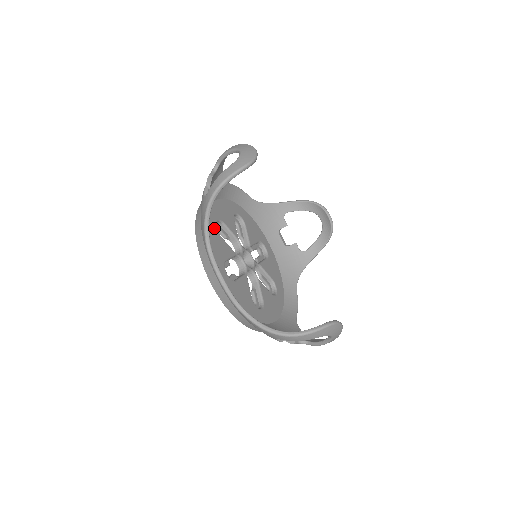
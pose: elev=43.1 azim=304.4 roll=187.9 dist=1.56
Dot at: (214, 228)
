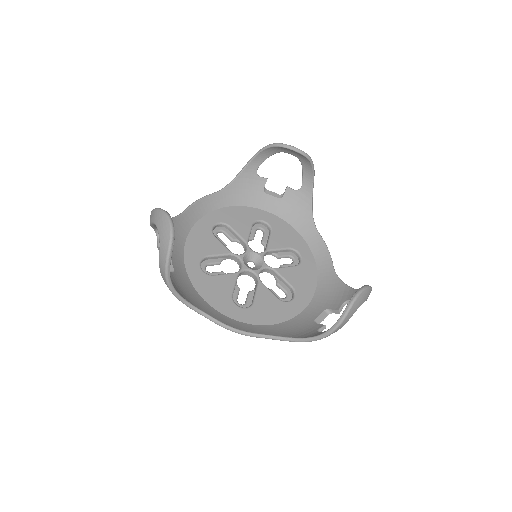
Dot at: (201, 276)
